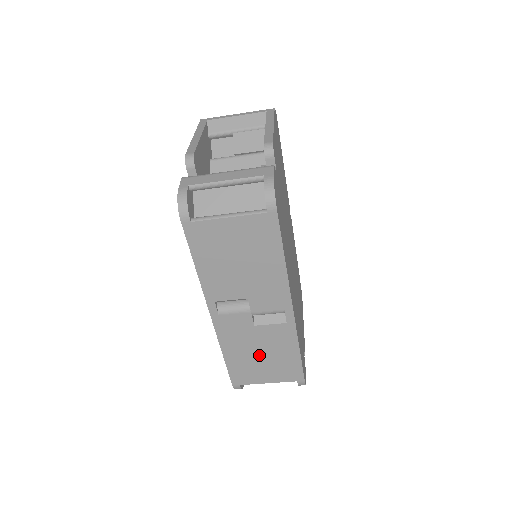
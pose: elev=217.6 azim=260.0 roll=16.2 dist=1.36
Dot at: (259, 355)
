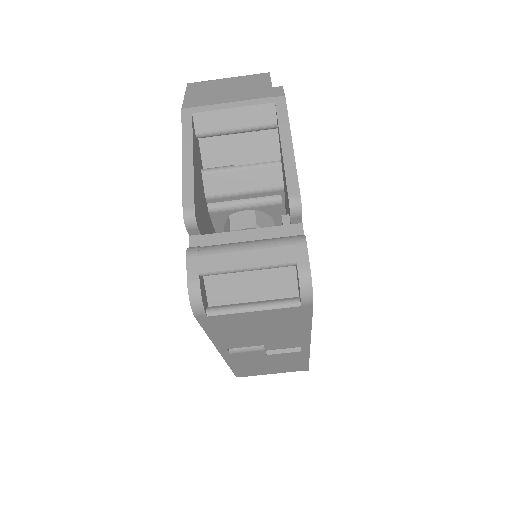
Dot at: (267, 365)
